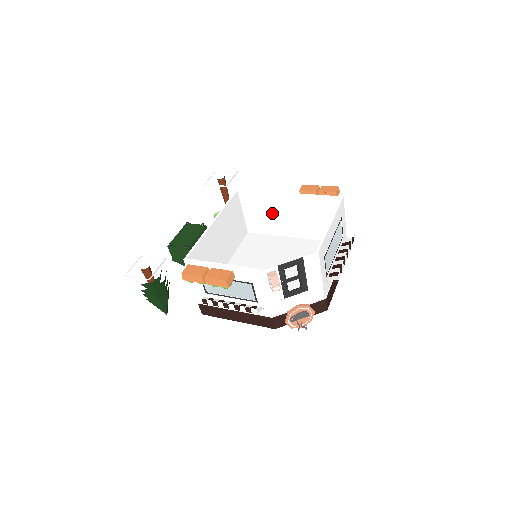
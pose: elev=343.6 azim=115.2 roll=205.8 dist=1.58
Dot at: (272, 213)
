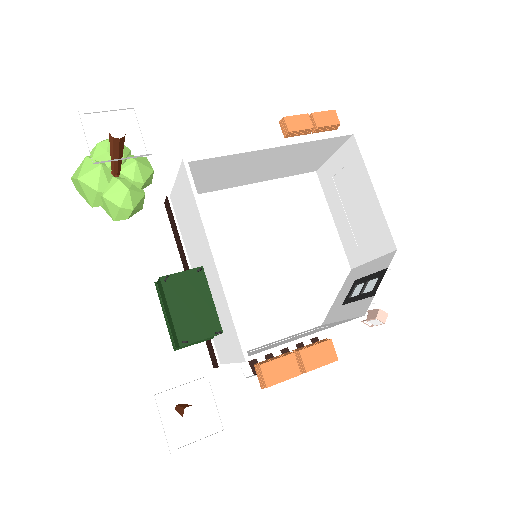
Dot at: (234, 171)
